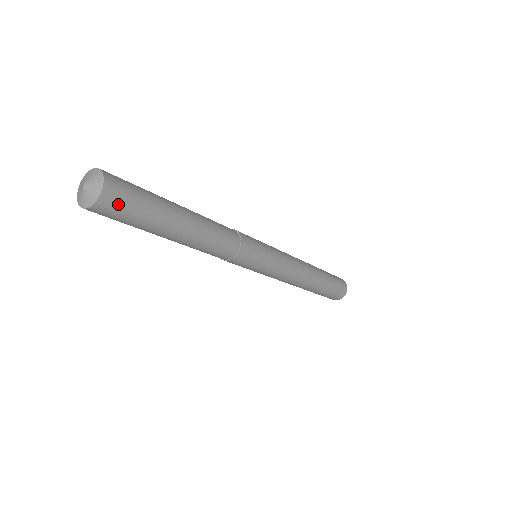
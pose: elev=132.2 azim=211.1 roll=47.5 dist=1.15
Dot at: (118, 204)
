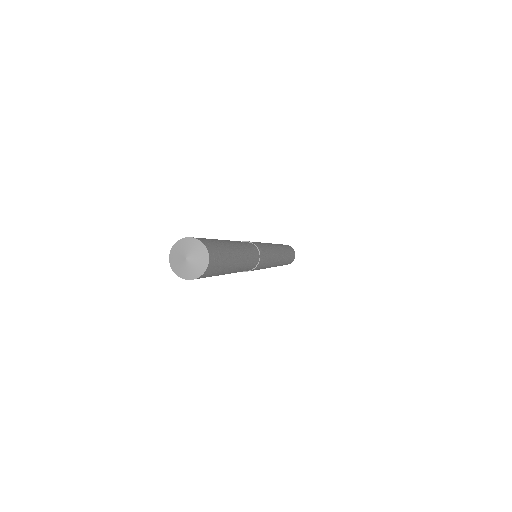
Dot at: (207, 275)
